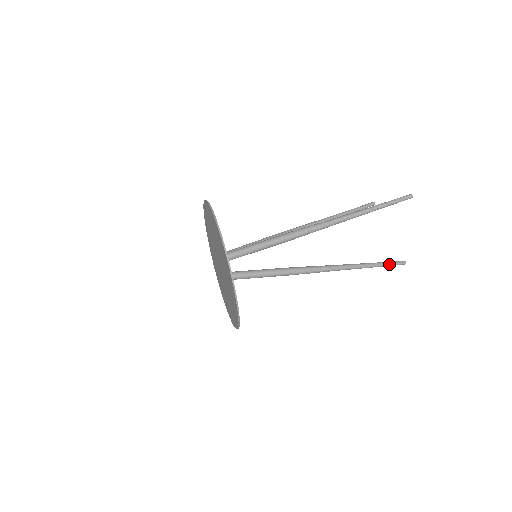
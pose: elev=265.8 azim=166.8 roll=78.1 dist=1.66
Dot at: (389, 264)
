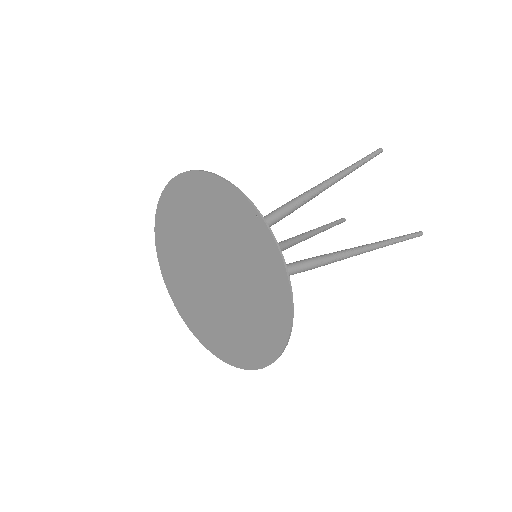
Dot at: (408, 236)
